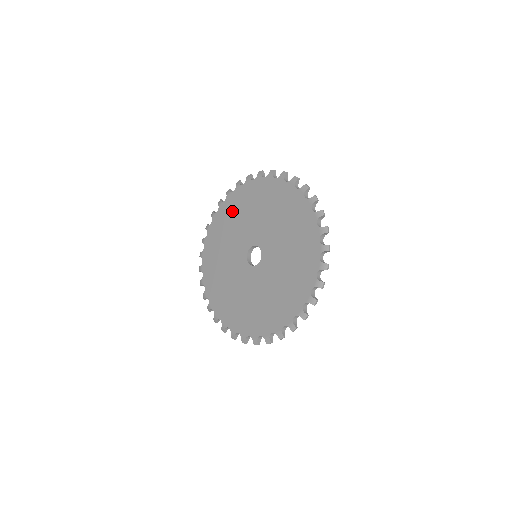
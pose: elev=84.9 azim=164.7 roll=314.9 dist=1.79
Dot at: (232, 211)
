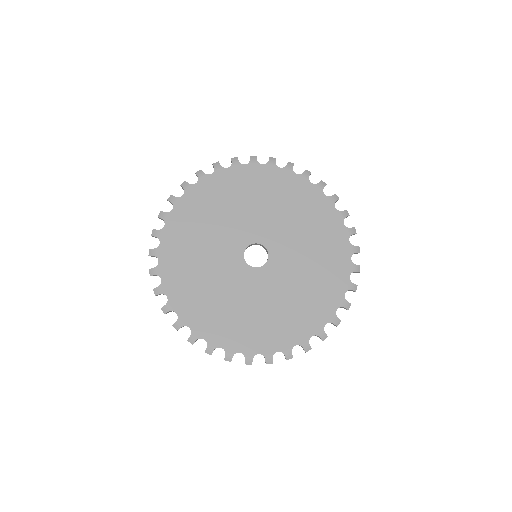
Dot at: (277, 188)
